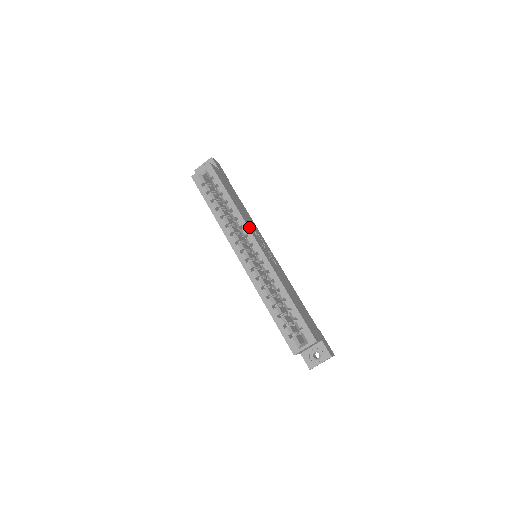
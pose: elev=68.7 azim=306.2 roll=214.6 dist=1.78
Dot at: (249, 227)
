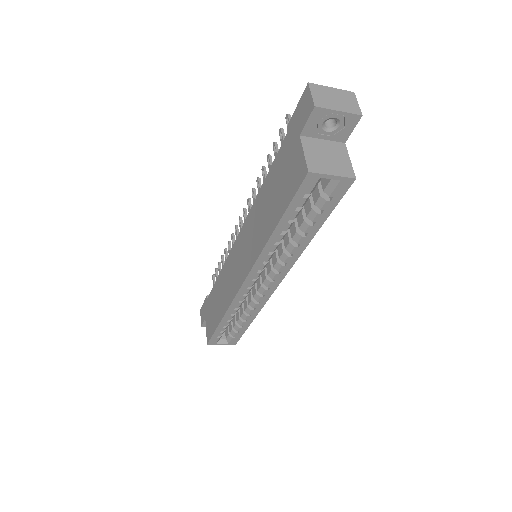
Dot at: occluded
